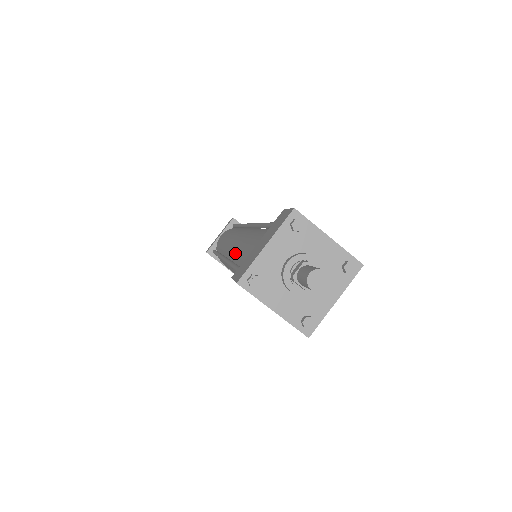
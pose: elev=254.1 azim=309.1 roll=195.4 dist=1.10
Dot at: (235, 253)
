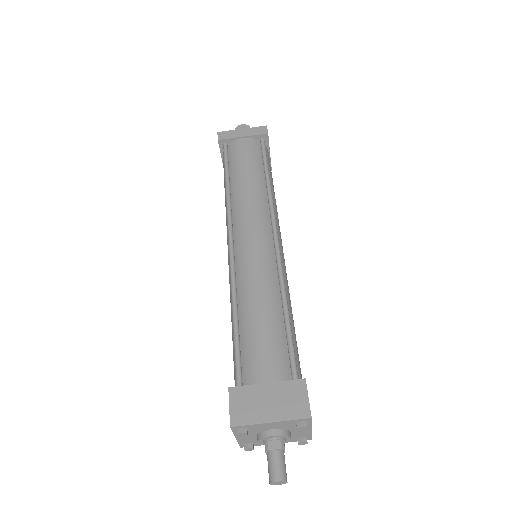
Dot at: occluded
